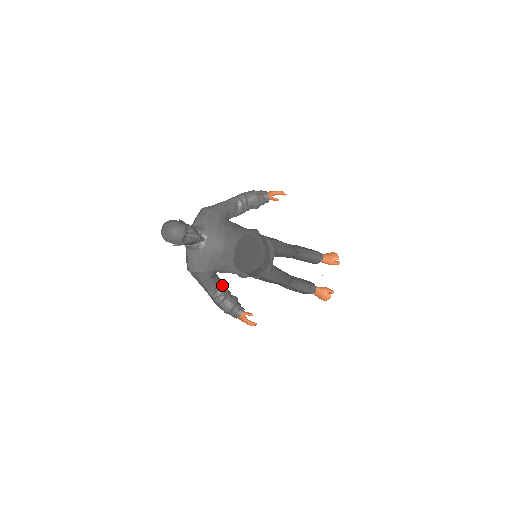
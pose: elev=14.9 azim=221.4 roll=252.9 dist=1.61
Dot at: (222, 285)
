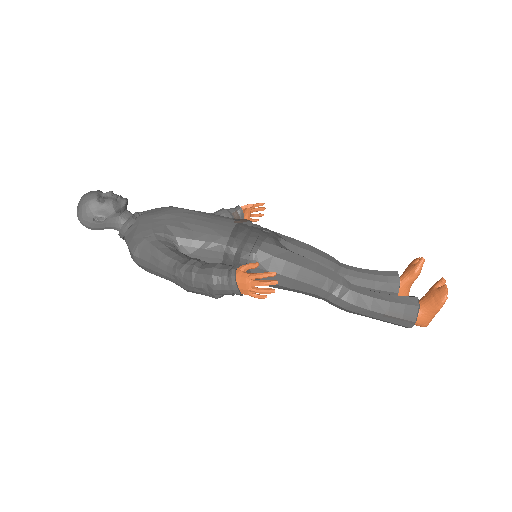
Dot at: occluded
